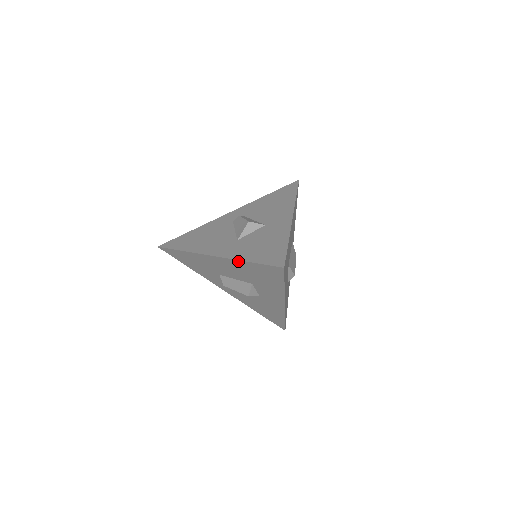
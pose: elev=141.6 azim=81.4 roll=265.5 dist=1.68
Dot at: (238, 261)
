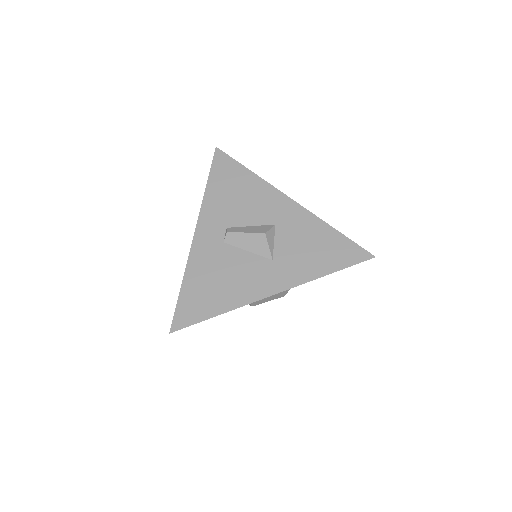
Dot at: occluded
